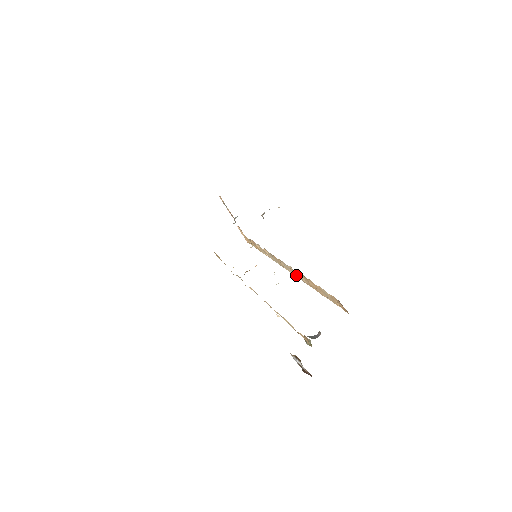
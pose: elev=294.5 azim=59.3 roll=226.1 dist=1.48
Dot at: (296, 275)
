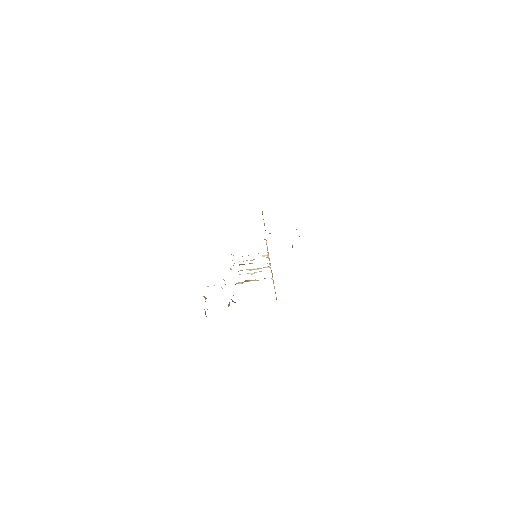
Dot at: occluded
